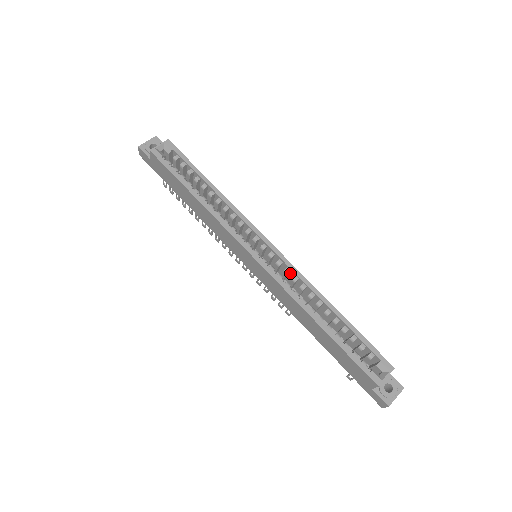
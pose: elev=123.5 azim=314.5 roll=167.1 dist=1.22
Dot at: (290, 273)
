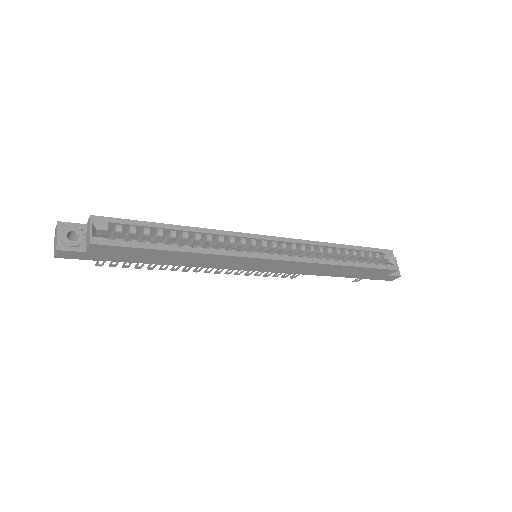
Dot at: (293, 246)
